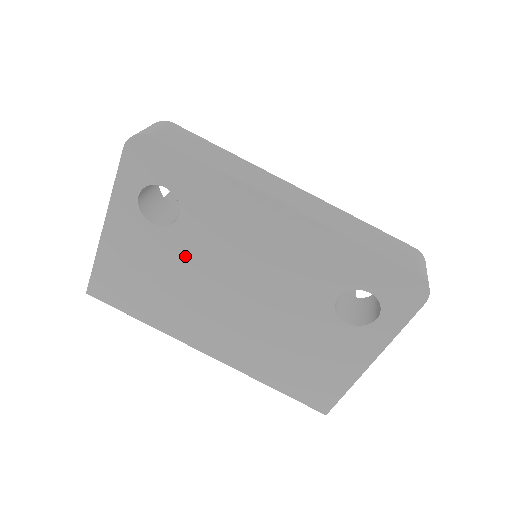
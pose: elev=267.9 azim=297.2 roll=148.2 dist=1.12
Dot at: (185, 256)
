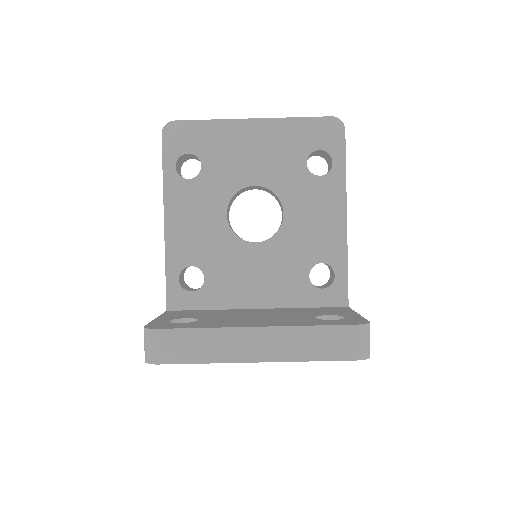
Dot at: occluded
